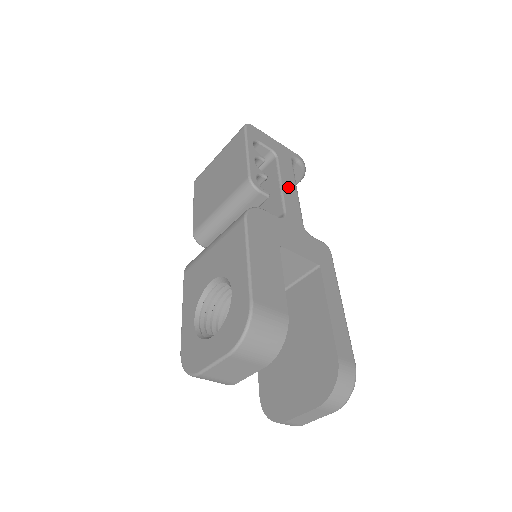
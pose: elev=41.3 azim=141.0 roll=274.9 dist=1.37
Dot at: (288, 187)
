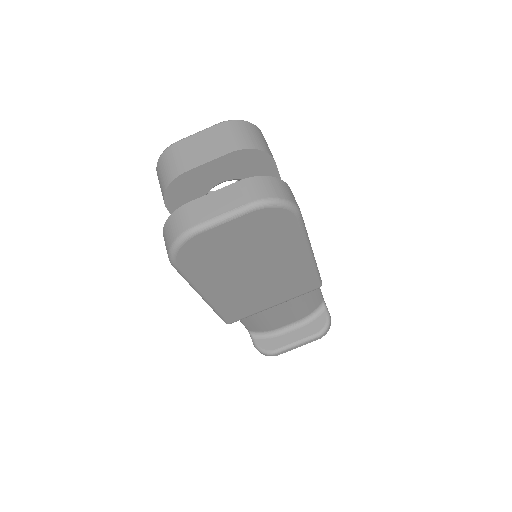
Dot at: occluded
